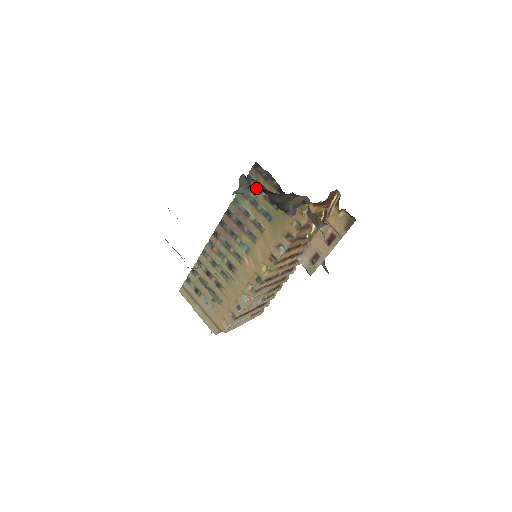
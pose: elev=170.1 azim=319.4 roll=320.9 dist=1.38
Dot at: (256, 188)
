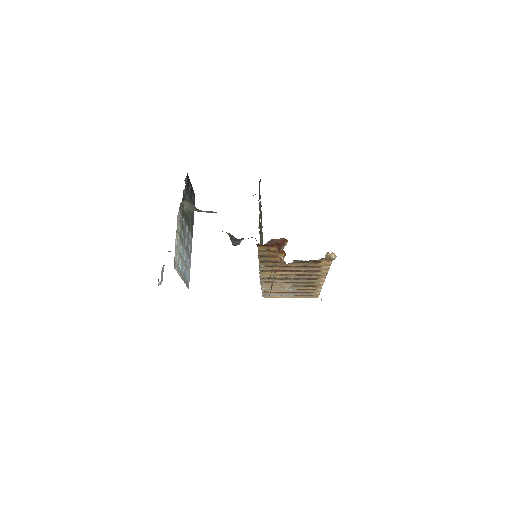
Dot at: occluded
